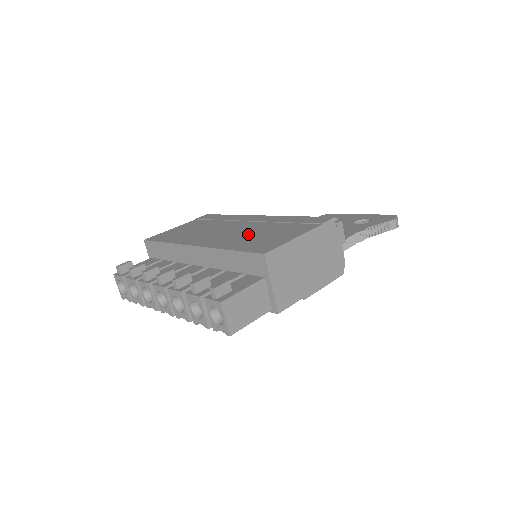
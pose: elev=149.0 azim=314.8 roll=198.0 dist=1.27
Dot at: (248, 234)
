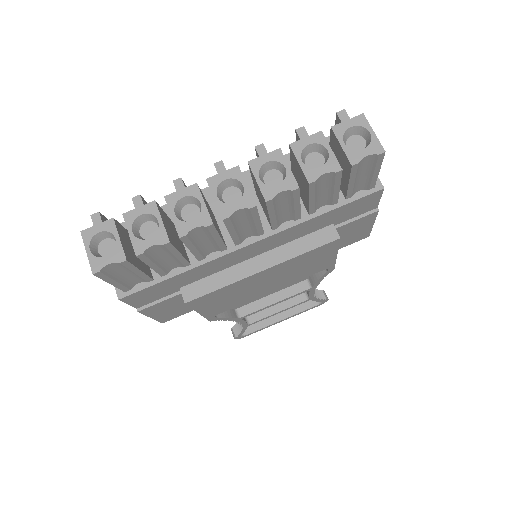
Dot at: occluded
